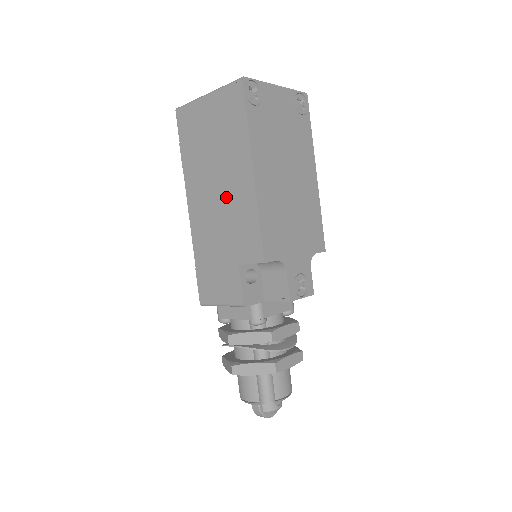
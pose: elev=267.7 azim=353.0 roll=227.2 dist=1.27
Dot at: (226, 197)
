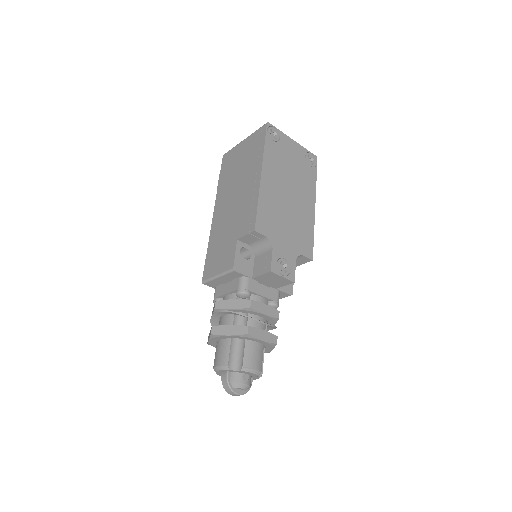
Dot at: (240, 196)
